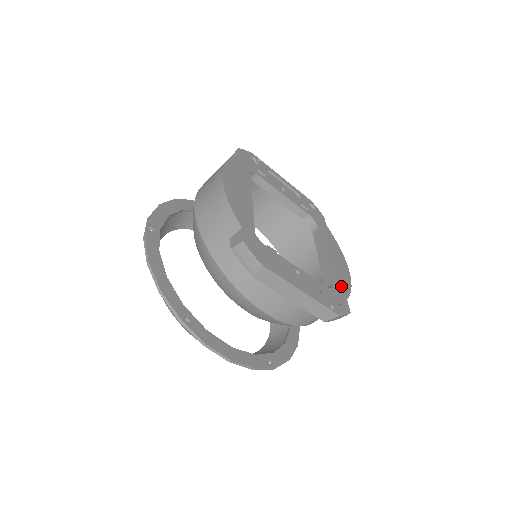
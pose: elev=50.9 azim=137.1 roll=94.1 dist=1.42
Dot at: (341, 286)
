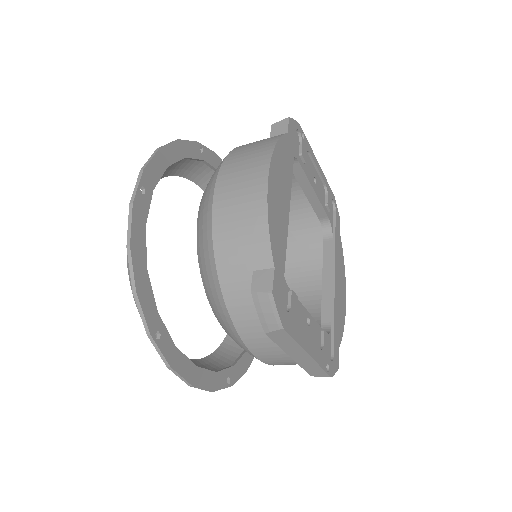
Dot at: (338, 328)
